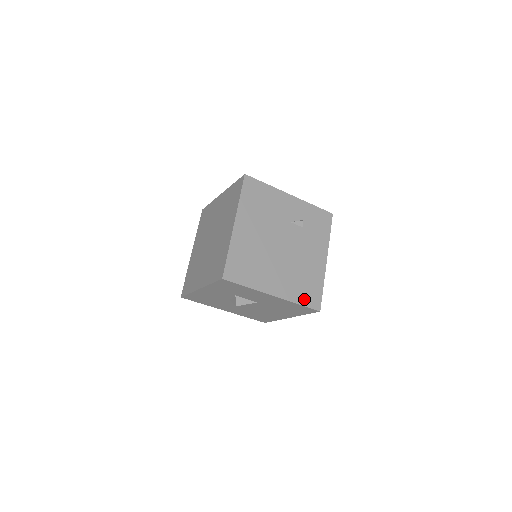
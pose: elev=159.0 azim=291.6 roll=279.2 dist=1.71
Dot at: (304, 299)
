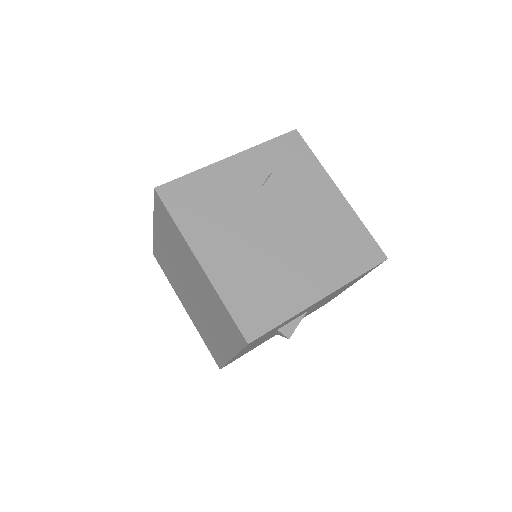
Dot at: (358, 264)
